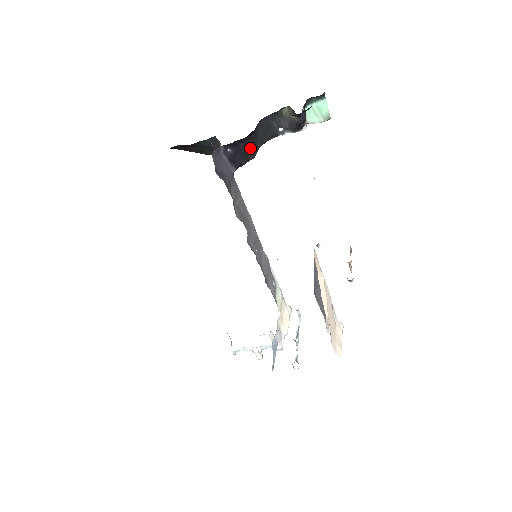
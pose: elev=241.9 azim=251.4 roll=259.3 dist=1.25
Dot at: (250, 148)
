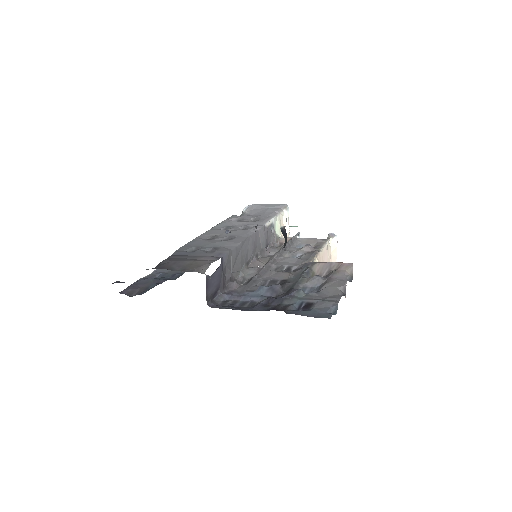
Dot at: occluded
